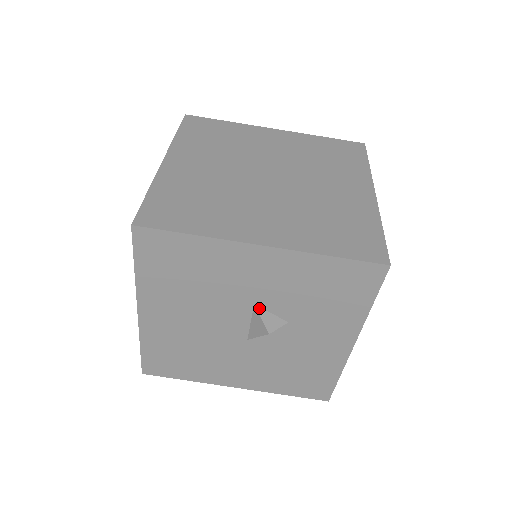
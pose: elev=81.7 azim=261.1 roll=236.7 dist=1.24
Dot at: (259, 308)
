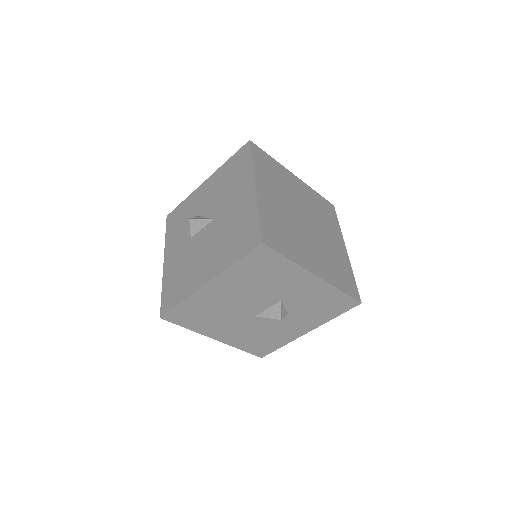
Dot at: (281, 303)
